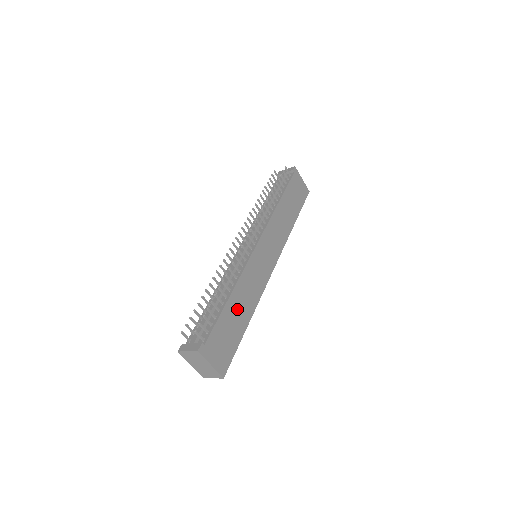
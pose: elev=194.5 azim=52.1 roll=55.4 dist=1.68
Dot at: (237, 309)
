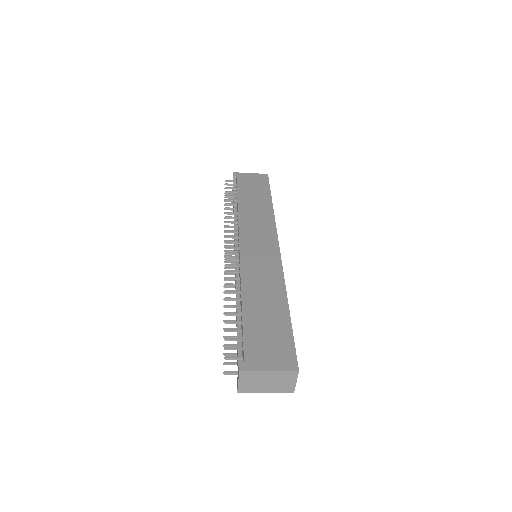
Dot at: (261, 305)
